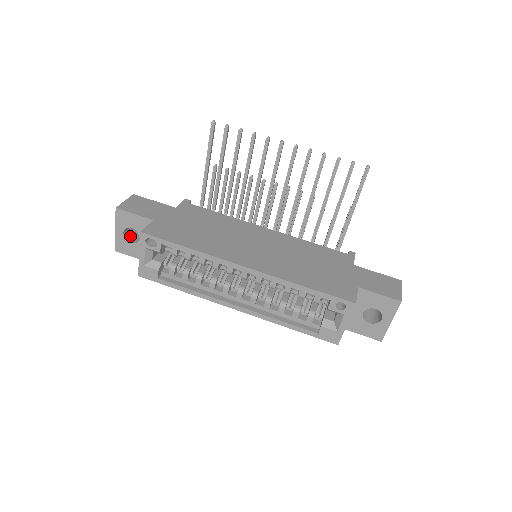
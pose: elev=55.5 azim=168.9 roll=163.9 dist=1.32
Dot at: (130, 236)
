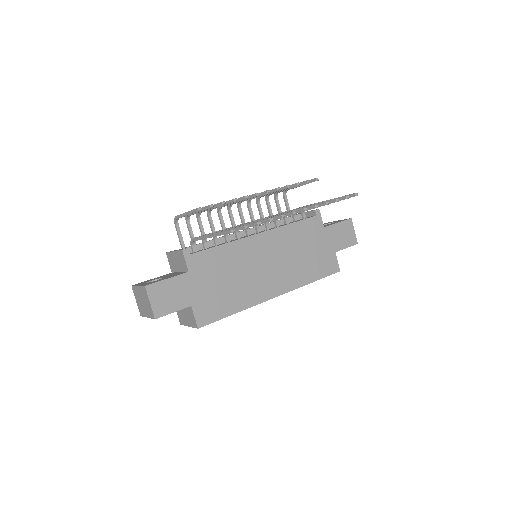
Dot at: occluded
